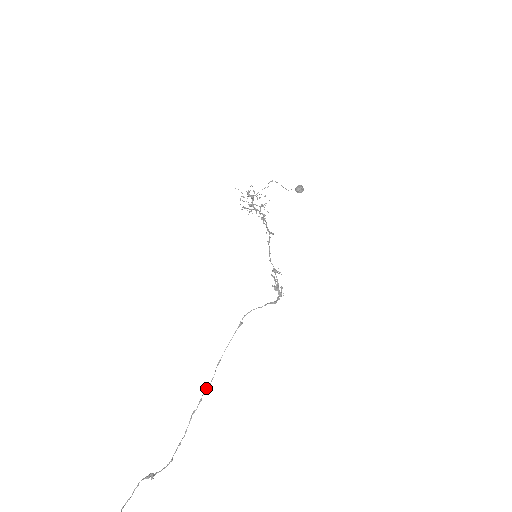
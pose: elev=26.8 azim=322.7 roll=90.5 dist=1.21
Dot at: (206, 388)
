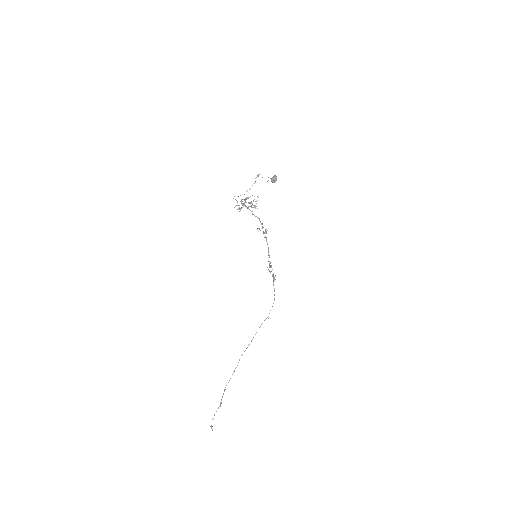
Dot at: occluded
